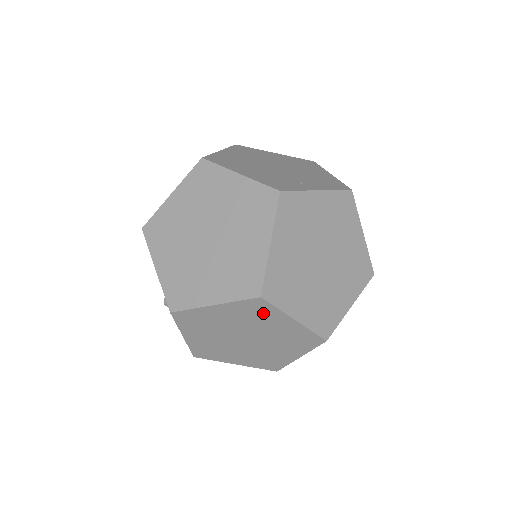
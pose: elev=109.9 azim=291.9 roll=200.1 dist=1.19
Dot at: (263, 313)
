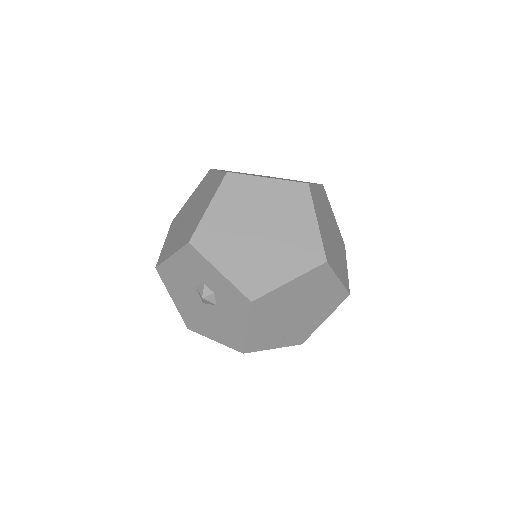
Dot at: (243, 188)
